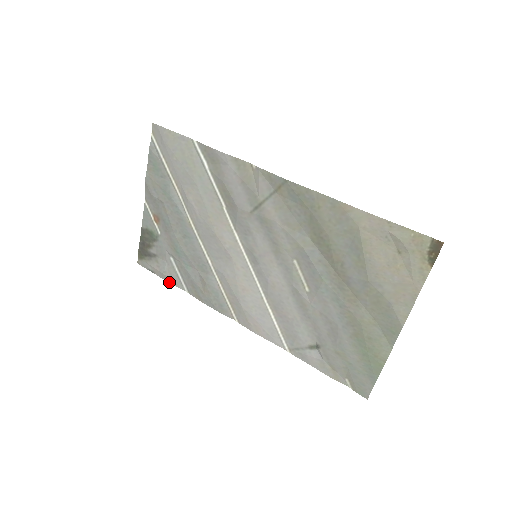
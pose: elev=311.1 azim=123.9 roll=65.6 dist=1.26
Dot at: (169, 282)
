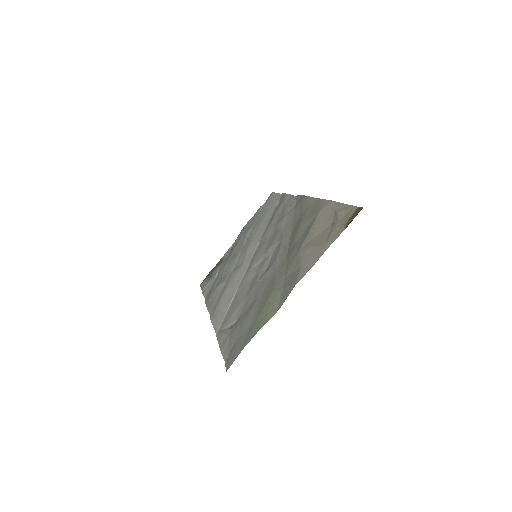
Dot at: (203, 293)
